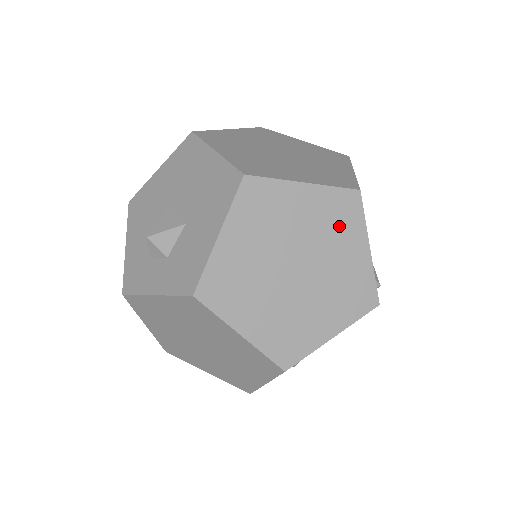
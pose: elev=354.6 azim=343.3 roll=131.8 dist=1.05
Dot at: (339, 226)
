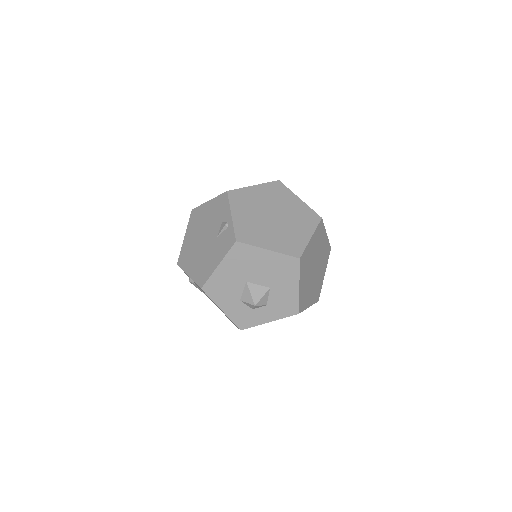
Dot at: (320, 238)
